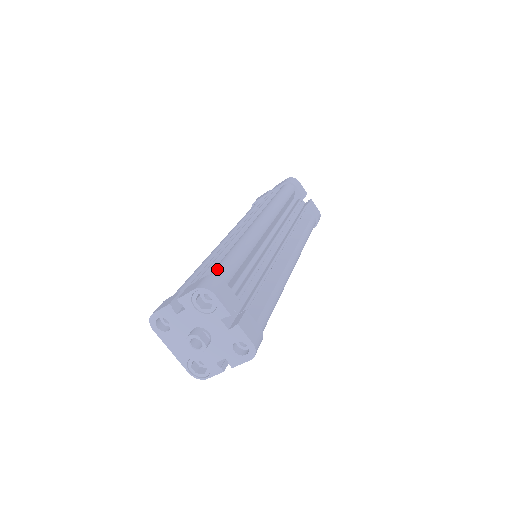
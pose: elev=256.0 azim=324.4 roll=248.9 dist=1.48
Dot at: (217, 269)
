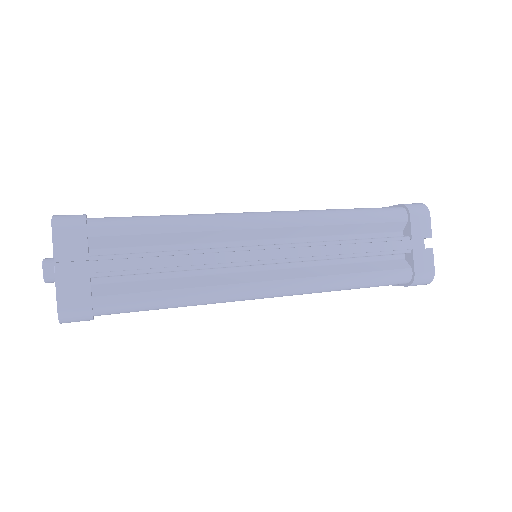
Dot at: (108, 217)
